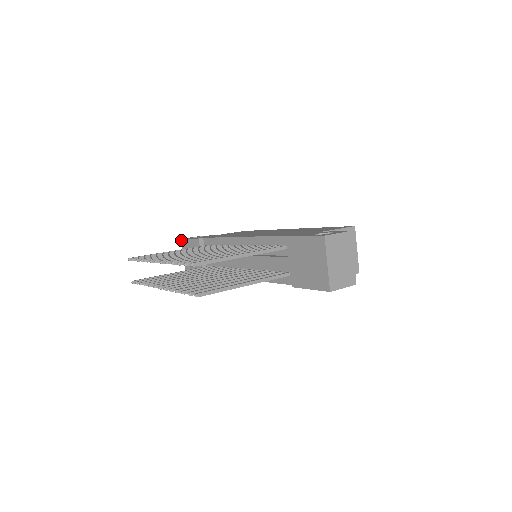
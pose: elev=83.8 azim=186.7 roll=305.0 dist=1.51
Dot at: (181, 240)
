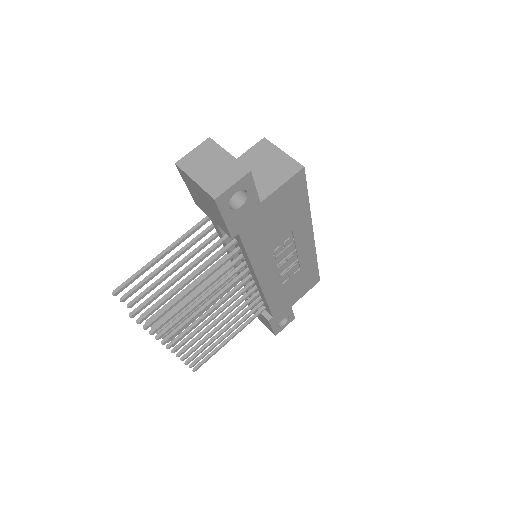
Dot at: occluded
